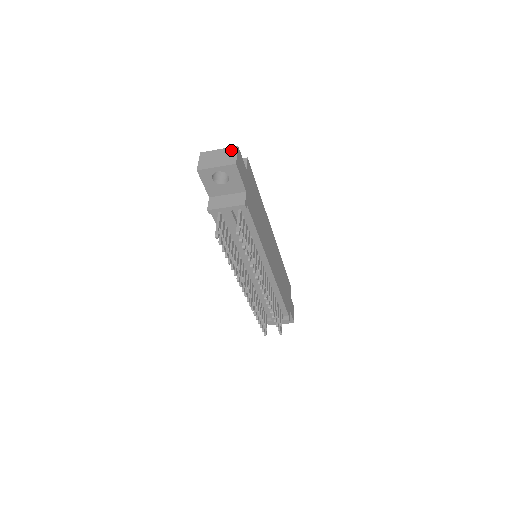
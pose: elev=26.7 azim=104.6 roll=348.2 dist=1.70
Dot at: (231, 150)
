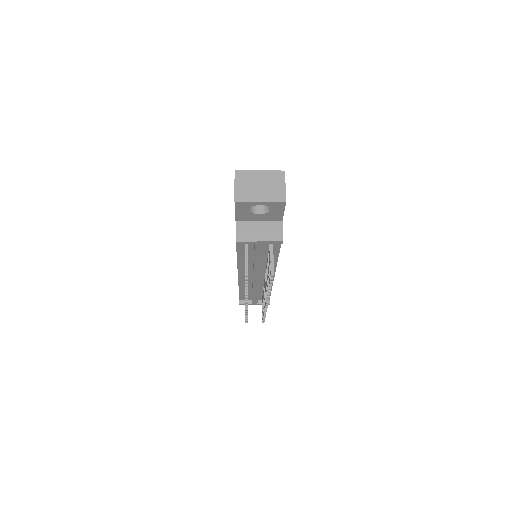
Dot at: (277, 177)
